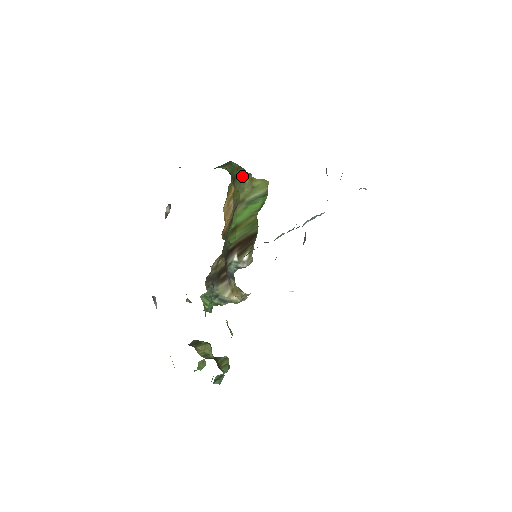
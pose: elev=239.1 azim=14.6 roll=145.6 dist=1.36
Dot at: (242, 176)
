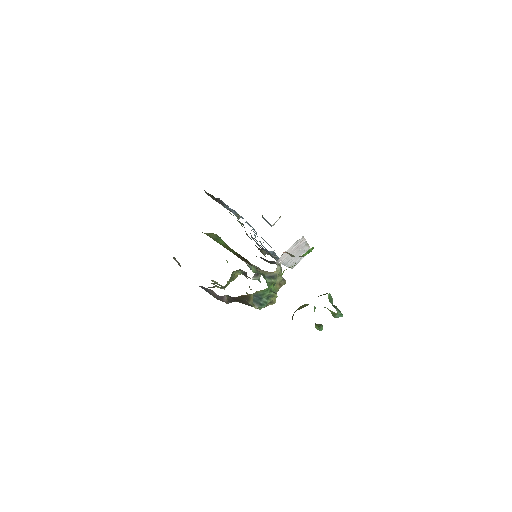
Dot at: occluded
